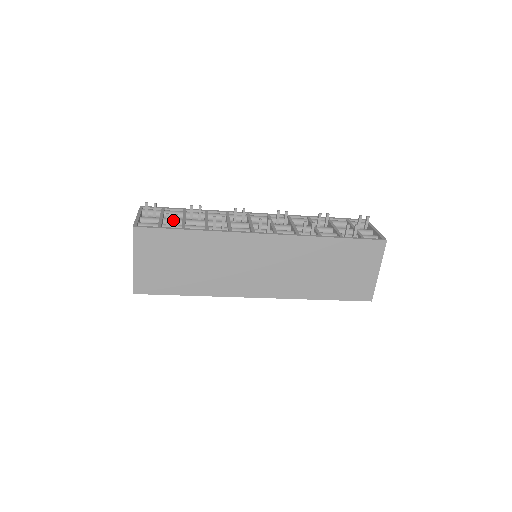
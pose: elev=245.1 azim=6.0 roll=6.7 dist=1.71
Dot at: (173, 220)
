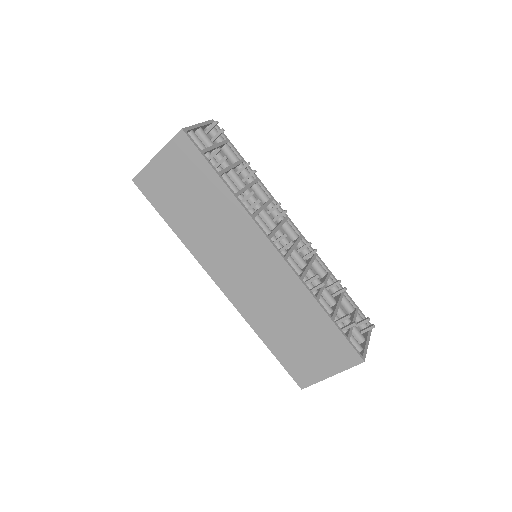
Dot at: occluded
